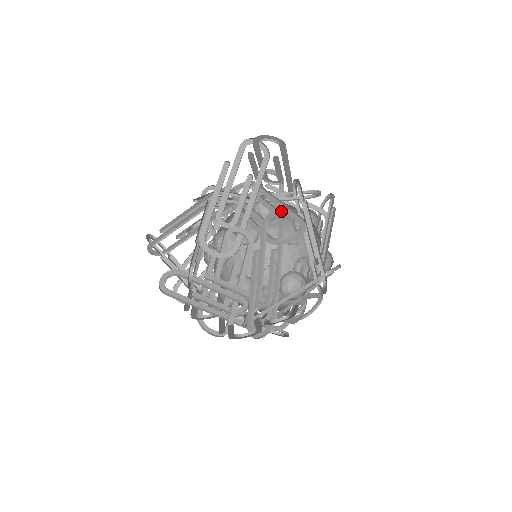
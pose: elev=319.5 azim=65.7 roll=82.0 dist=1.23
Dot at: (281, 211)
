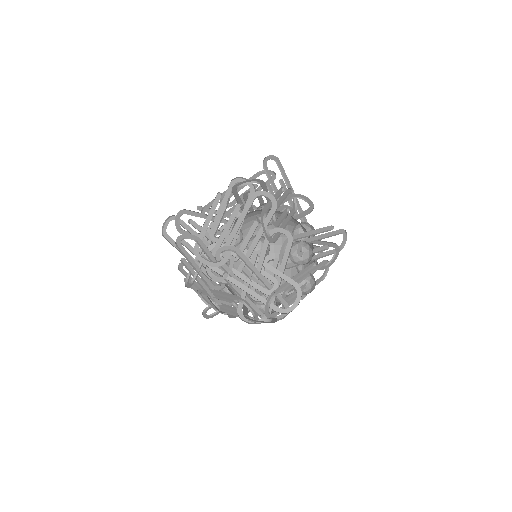
Dot at: occluded
